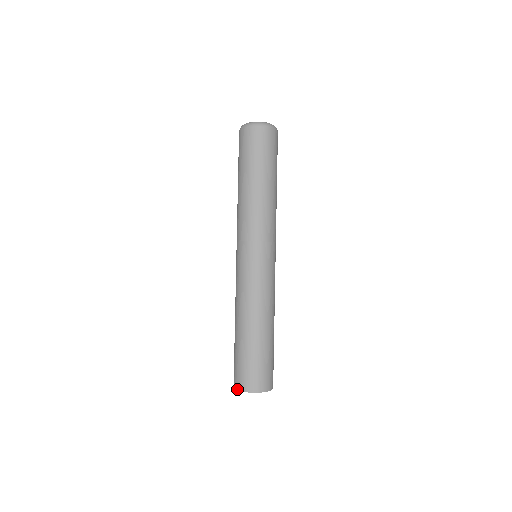
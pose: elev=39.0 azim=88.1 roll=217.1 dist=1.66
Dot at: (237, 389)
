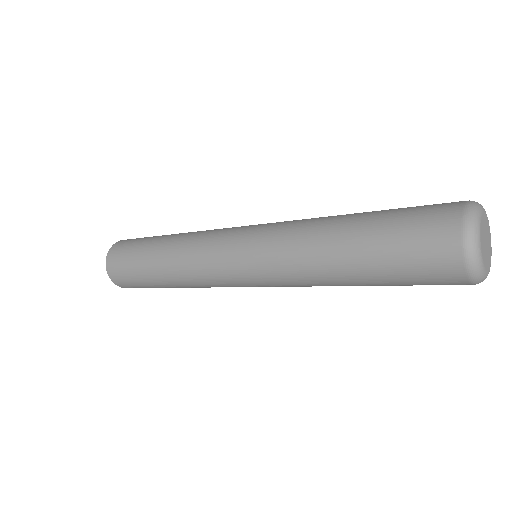
Dot at: (108, 274)
